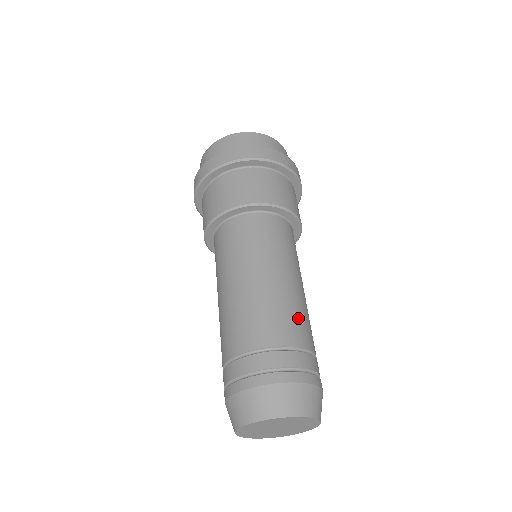
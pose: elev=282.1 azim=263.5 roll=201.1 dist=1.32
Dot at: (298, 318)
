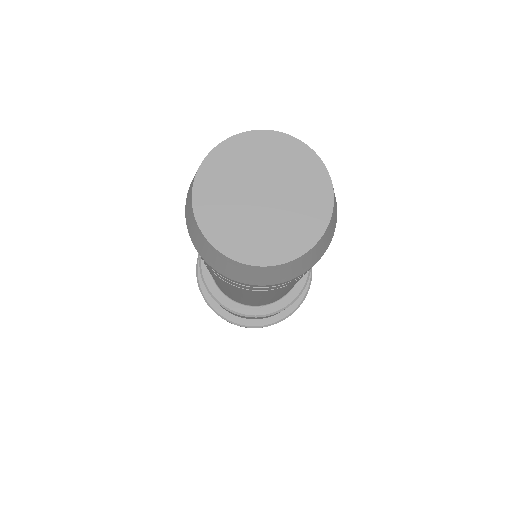
Dot at: occluded
